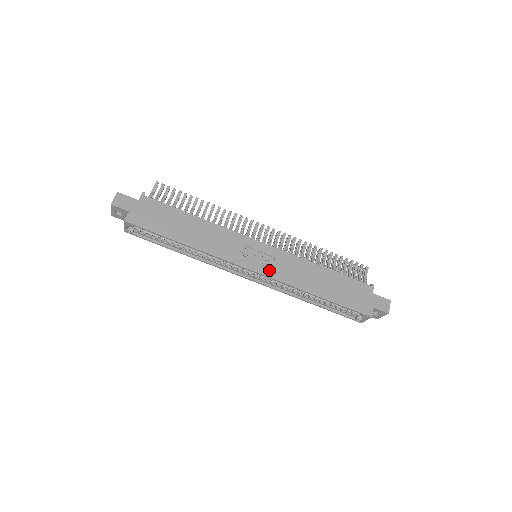
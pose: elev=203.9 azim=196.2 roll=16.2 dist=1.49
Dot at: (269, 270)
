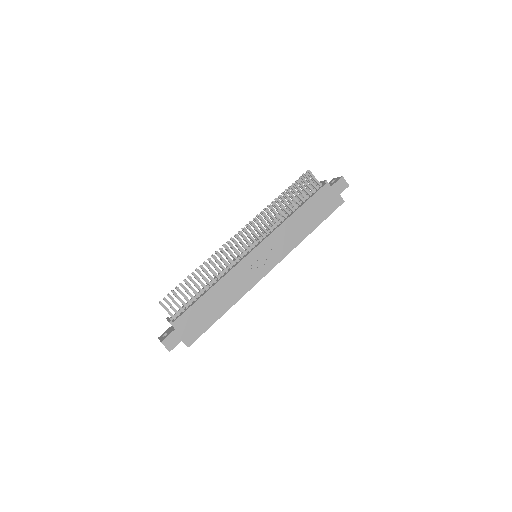
Dot at: (276, 258)
